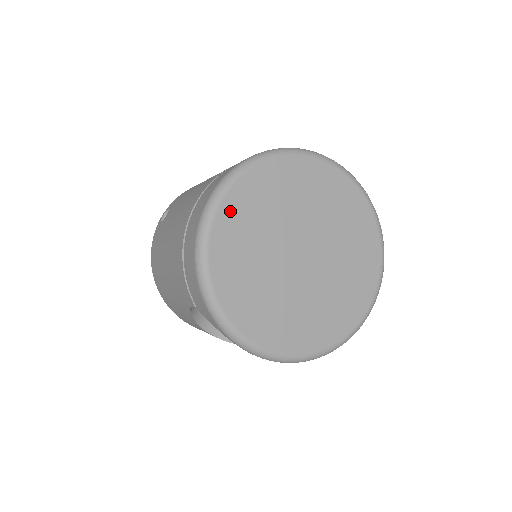
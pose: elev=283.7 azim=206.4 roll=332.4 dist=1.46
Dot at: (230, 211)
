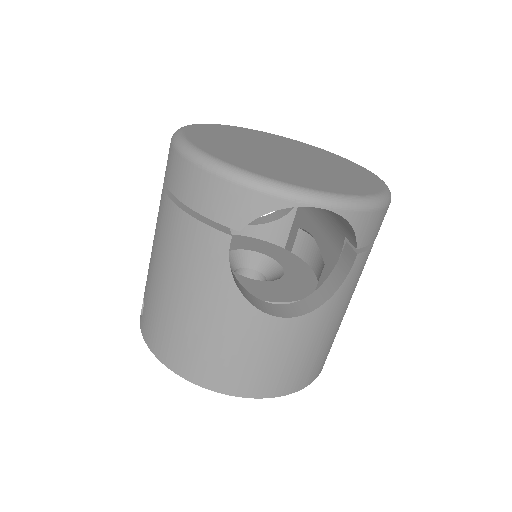
Dot at: (197, 137)
